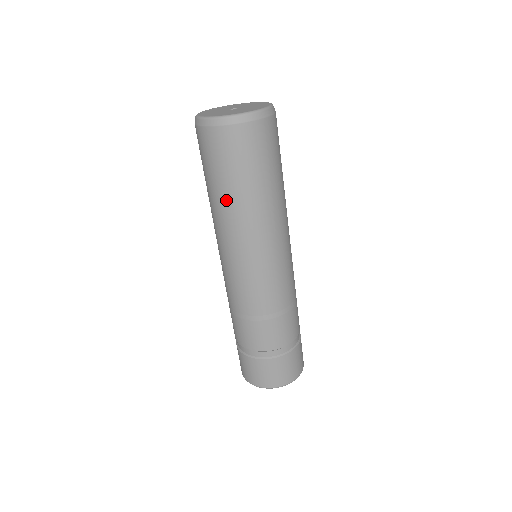
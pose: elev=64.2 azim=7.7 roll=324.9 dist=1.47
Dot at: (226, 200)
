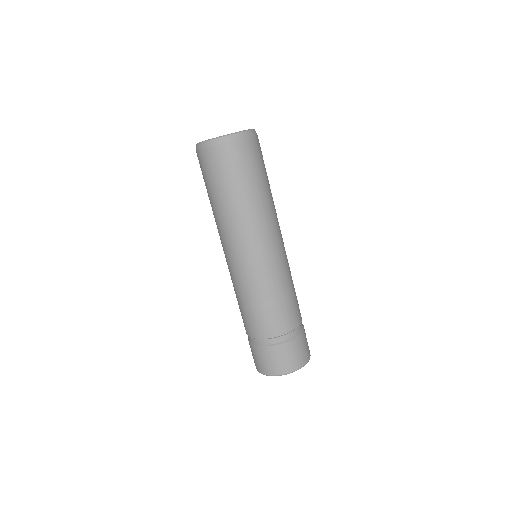
Dot at: (247, 199)
